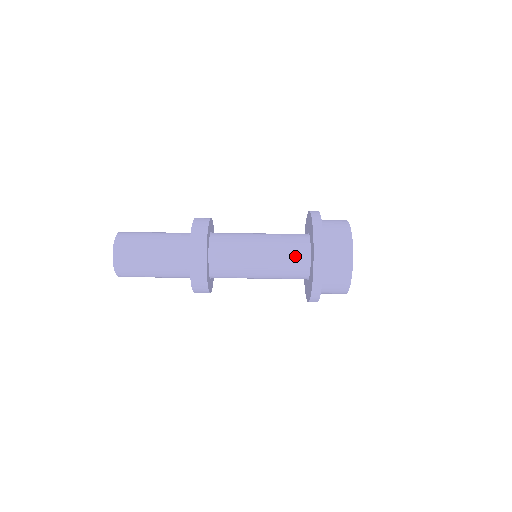
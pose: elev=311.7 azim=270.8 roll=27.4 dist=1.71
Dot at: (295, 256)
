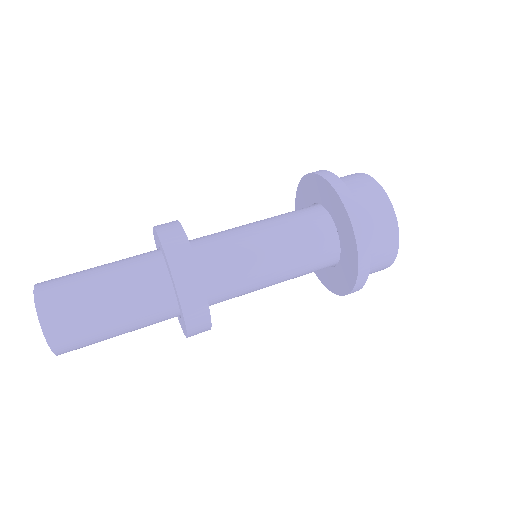
Dot at: (306, 215)
